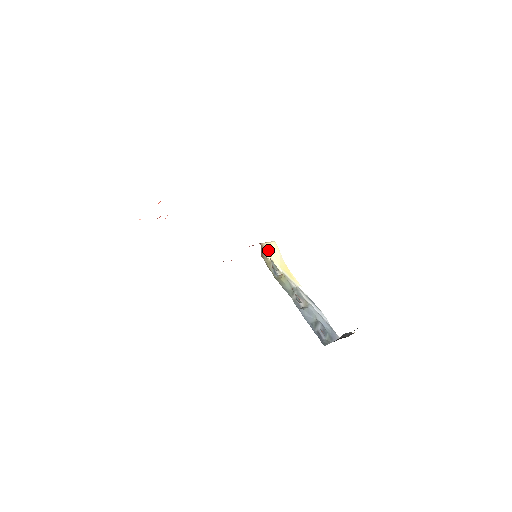
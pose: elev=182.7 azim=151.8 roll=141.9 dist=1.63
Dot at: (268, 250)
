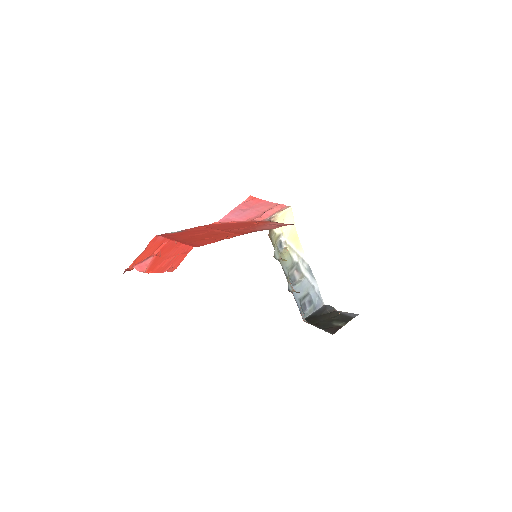
Dot at: (280, 221)
